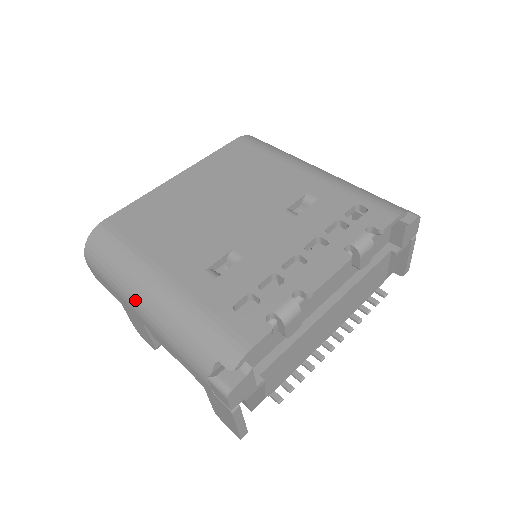
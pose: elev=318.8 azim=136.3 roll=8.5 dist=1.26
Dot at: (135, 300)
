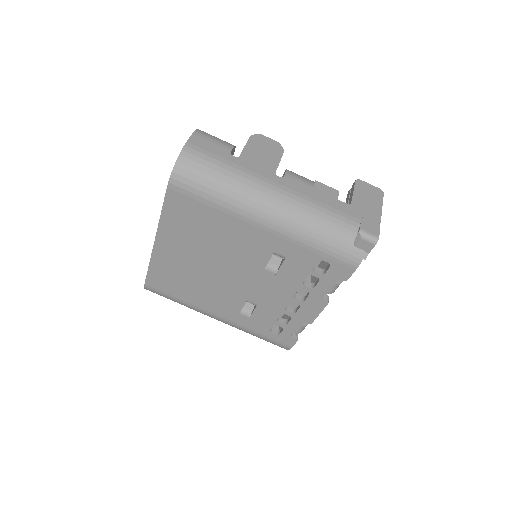
Dot at: occluded
